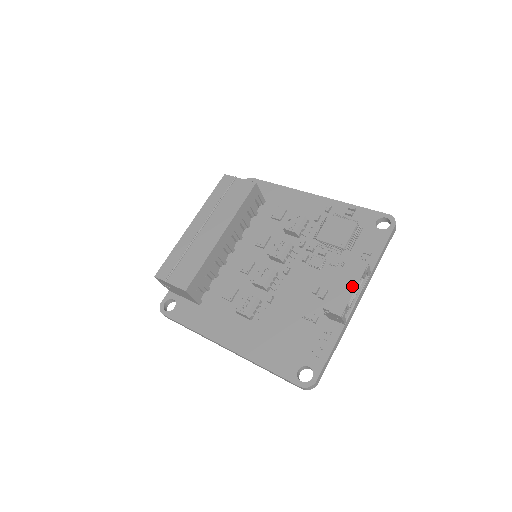
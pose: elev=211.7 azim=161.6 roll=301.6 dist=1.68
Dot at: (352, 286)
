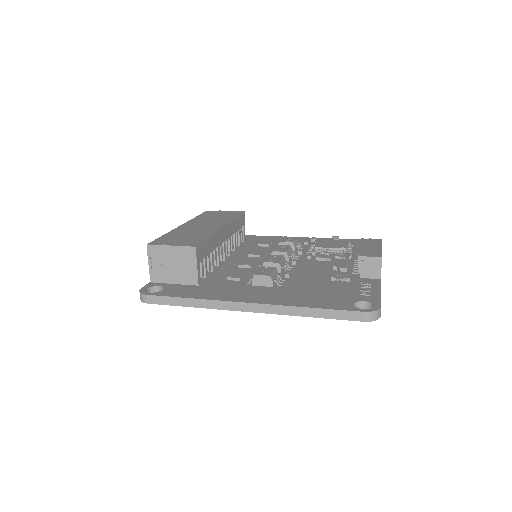
Dot at: (377, 246)
